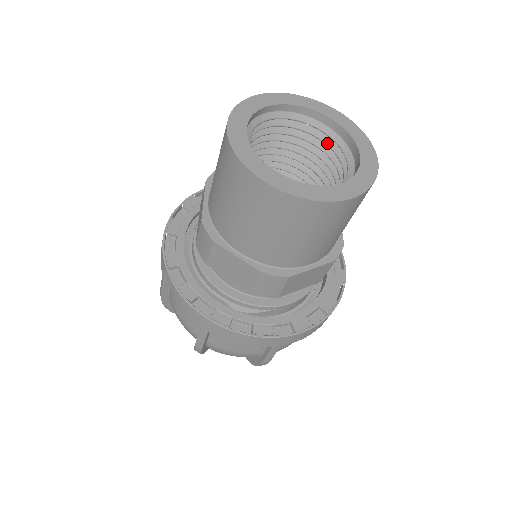
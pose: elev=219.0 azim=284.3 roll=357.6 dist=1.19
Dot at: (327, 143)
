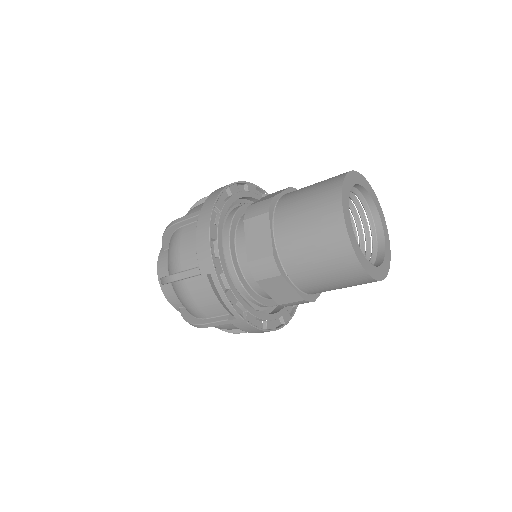
Dot at: (359, 210)
